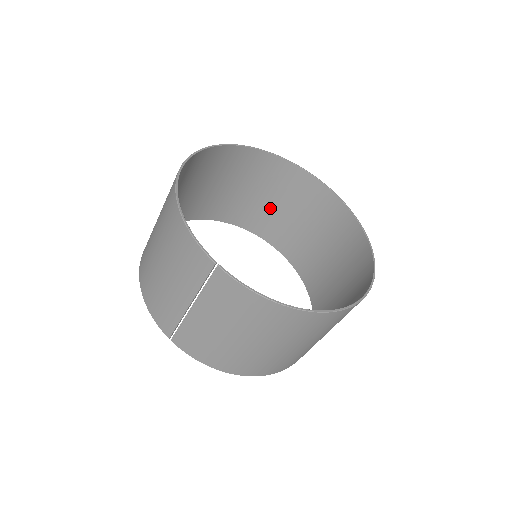
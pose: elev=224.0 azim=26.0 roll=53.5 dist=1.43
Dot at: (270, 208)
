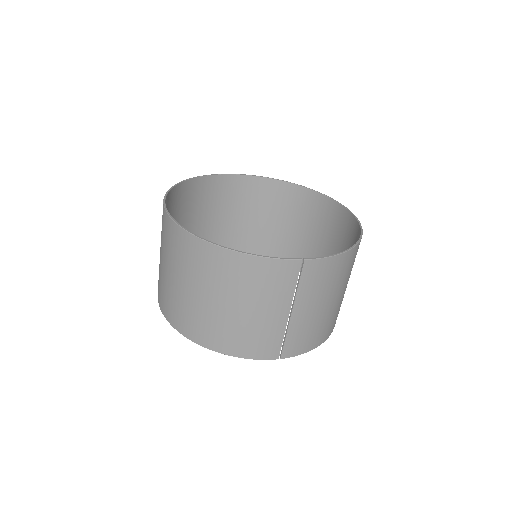
Dot at: (203, 226)
